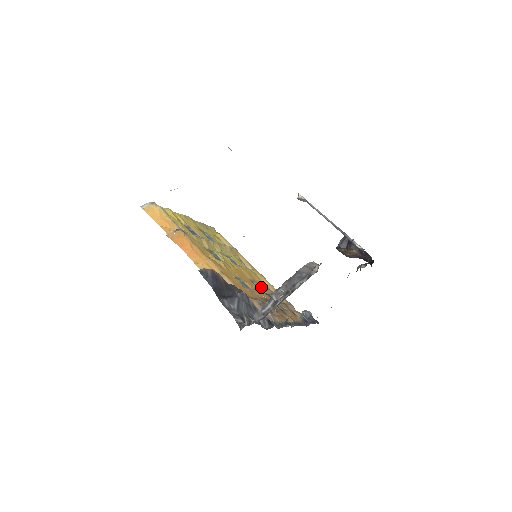
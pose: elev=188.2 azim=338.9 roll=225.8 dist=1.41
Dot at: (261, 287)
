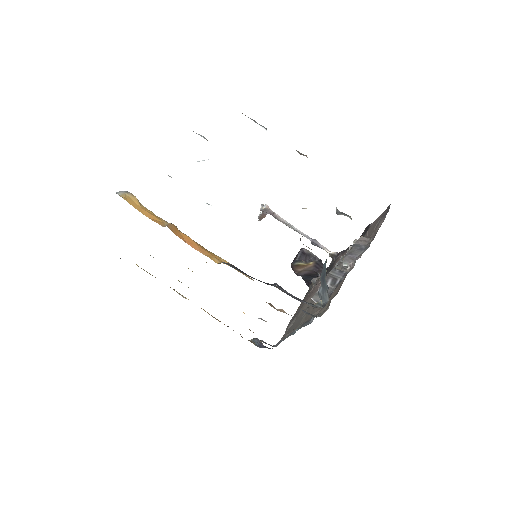
Dot at: occluded
